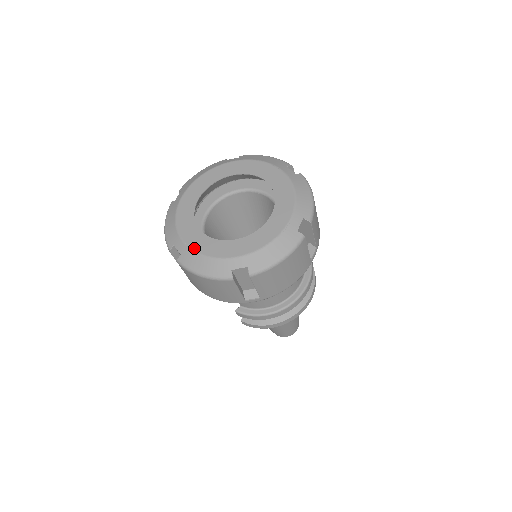
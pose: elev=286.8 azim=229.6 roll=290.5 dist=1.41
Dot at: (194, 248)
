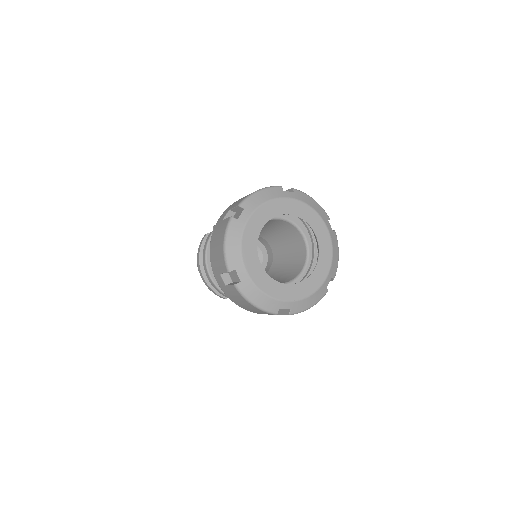
Dot at: (299, 298)
